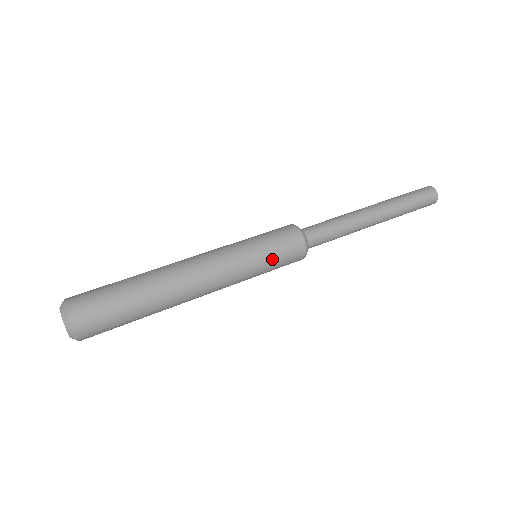
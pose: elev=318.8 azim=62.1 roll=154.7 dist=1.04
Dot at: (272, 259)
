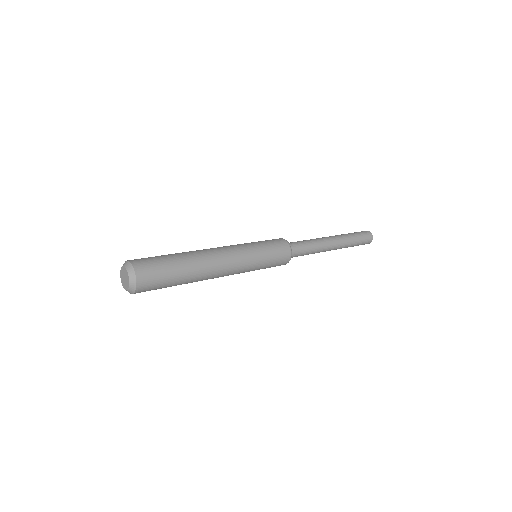
Dot at: (266, 245)
